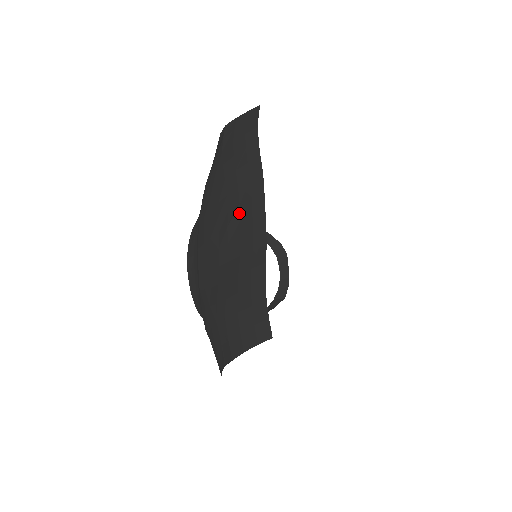
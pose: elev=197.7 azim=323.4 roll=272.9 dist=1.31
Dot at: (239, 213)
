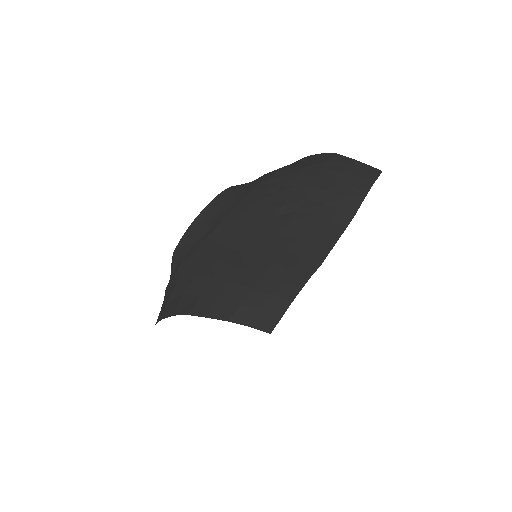
Dot at: (309, 221)
